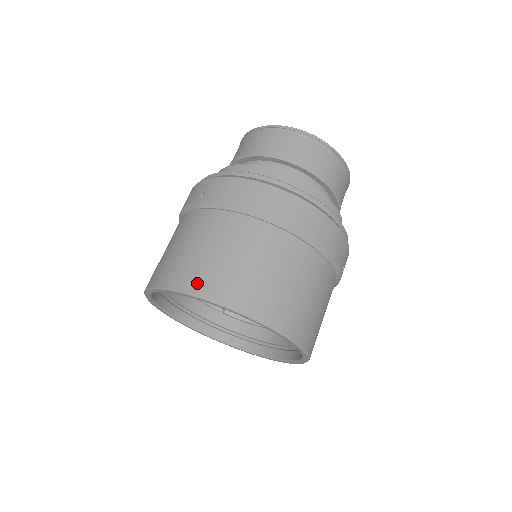
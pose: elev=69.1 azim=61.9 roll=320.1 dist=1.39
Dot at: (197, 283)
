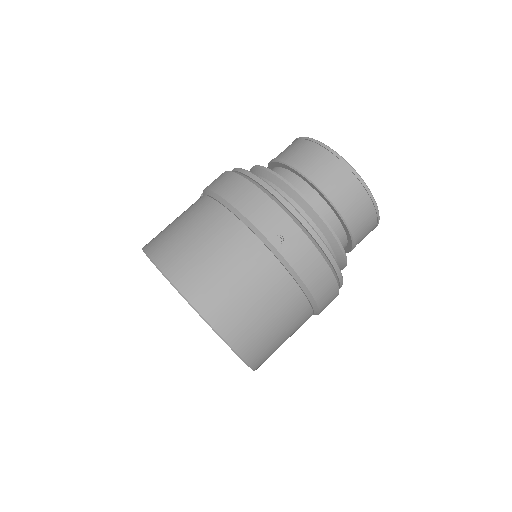
Dot at: (236, 335)
